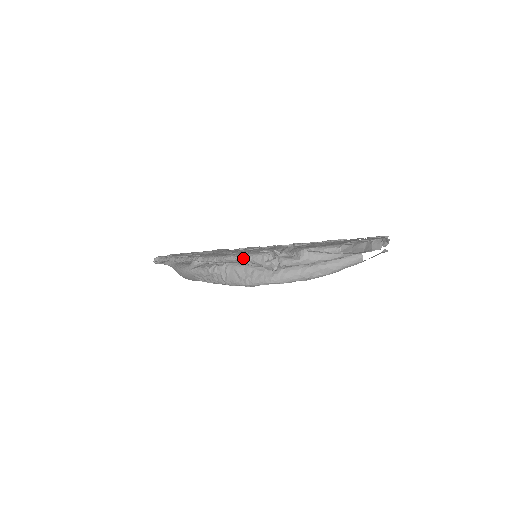
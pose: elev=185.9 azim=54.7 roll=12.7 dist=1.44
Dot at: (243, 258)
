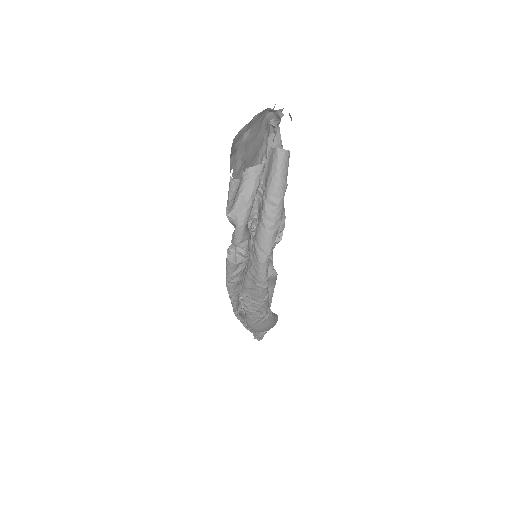
Dot at: (227, 277)
